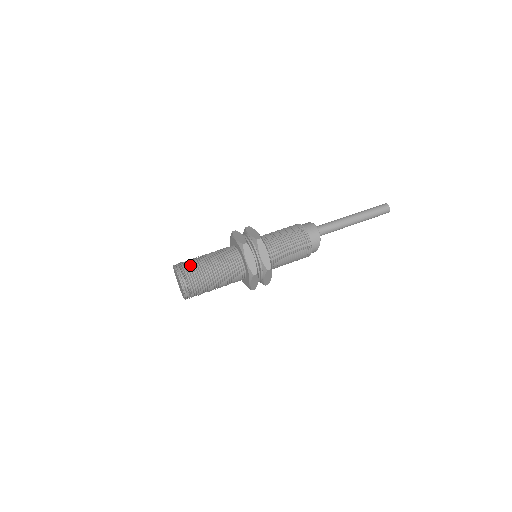
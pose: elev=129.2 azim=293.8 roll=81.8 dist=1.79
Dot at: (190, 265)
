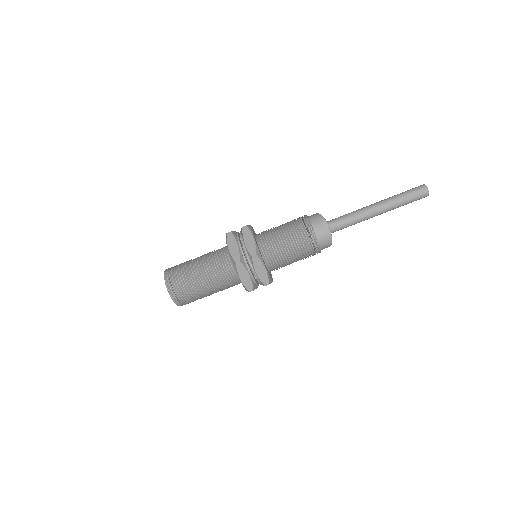
Dot at: (180, 279)
